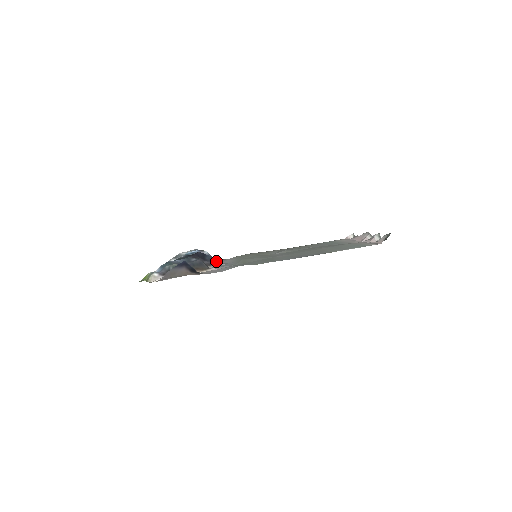
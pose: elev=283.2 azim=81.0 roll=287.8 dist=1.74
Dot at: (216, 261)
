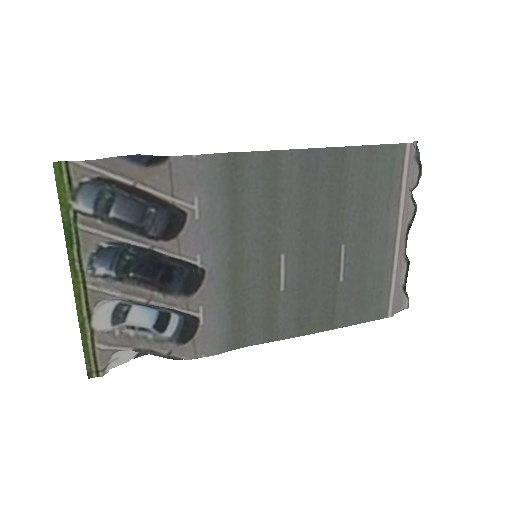
Dot at: (191, 276)
